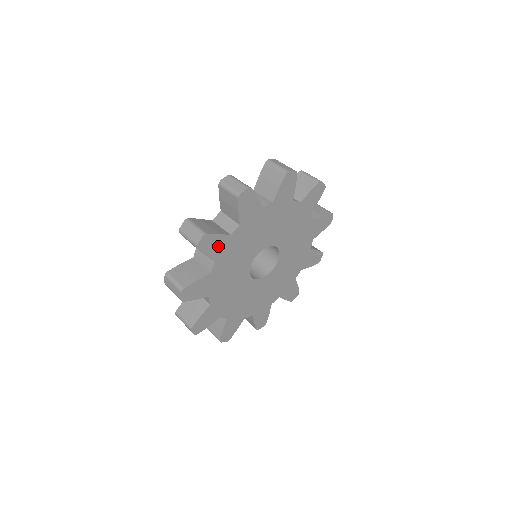
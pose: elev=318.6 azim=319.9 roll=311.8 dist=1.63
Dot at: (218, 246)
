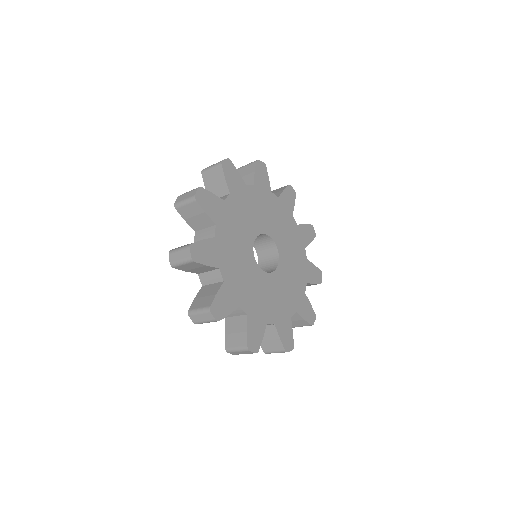
Dot at: (262, 183)
